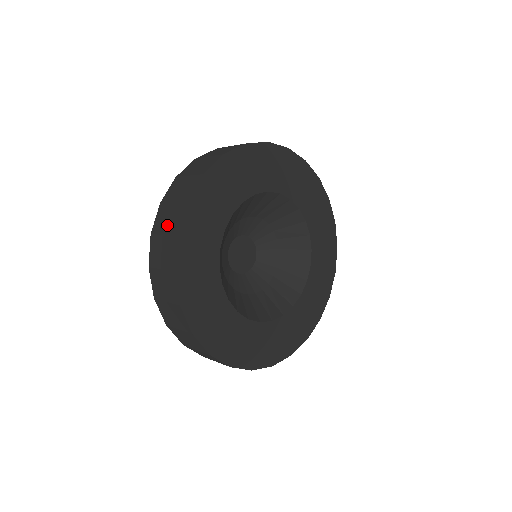
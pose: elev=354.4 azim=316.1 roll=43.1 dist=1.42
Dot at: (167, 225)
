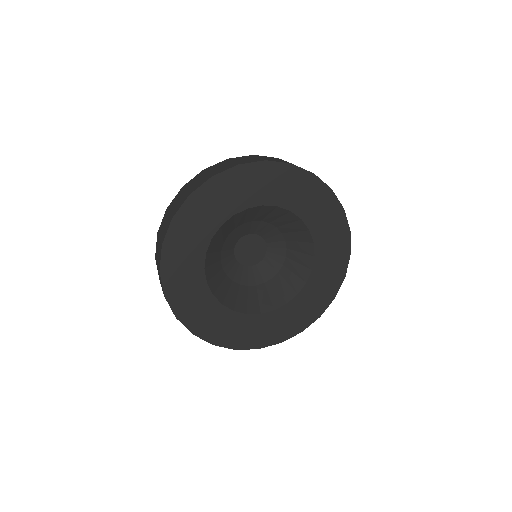
Dot at: (192, 185)
